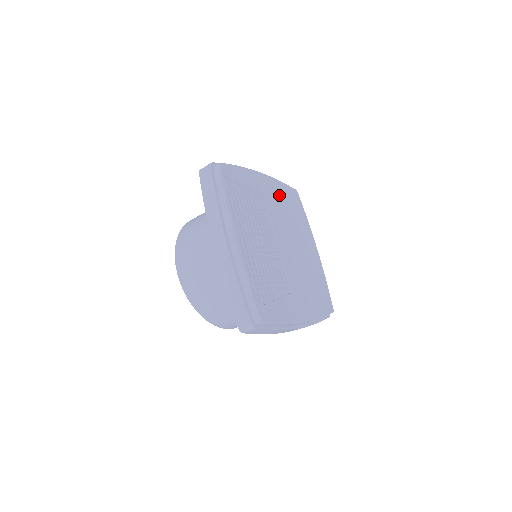
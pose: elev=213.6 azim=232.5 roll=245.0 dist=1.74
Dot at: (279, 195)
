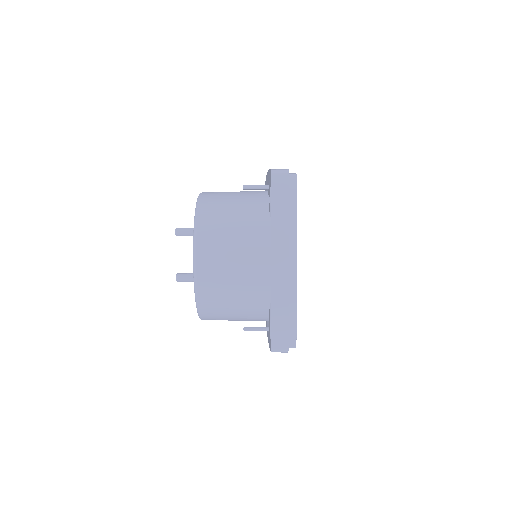
Dot at: occluded
